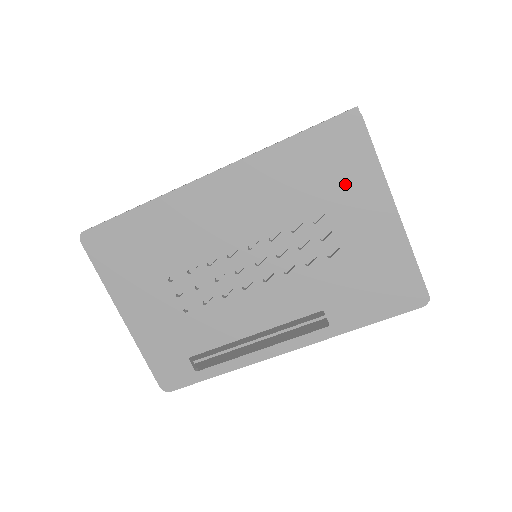
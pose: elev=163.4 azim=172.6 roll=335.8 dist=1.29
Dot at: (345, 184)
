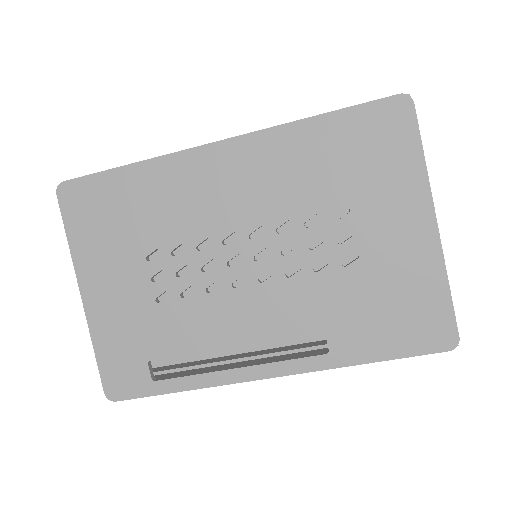
Dot at: (380, 180)
